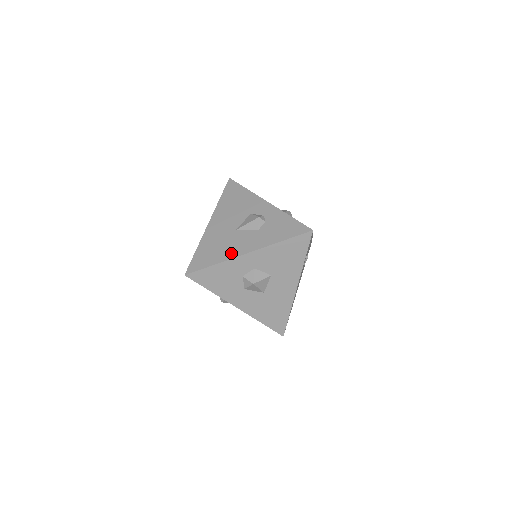
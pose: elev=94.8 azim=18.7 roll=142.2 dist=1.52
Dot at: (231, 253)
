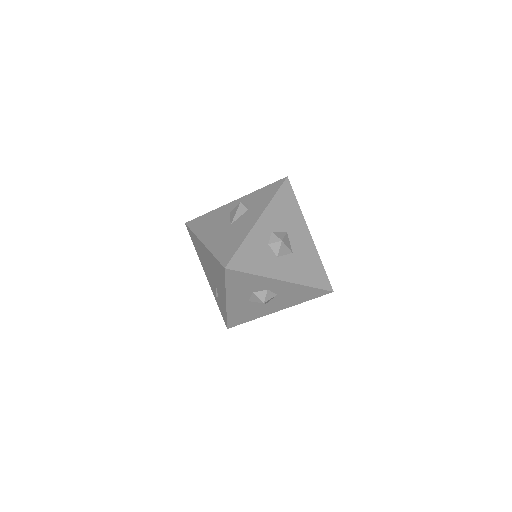
Dot at: (245, 230)
